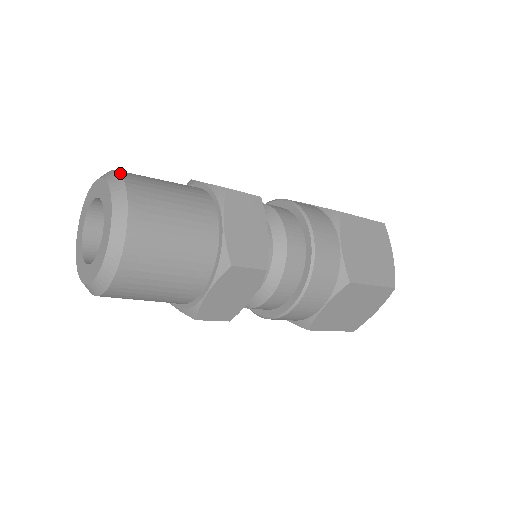
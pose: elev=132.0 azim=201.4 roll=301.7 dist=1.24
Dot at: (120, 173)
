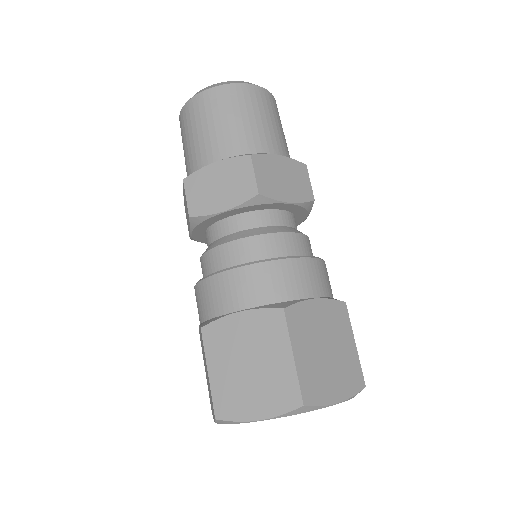
Dot at: occluded
